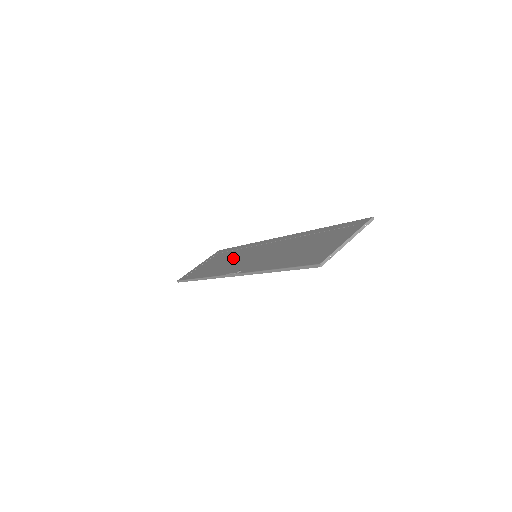
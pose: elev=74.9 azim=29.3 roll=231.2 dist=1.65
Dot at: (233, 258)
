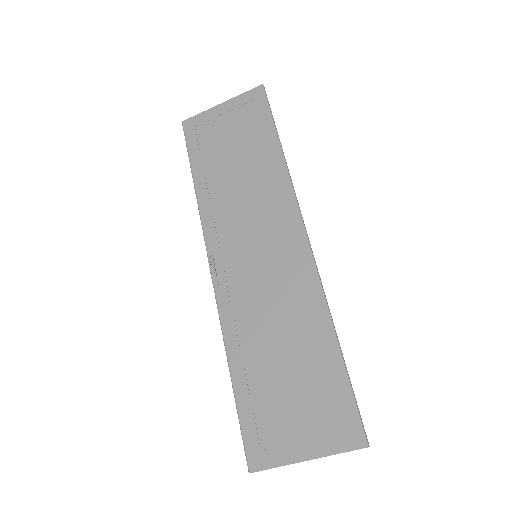
Dot at: (244, 192)
